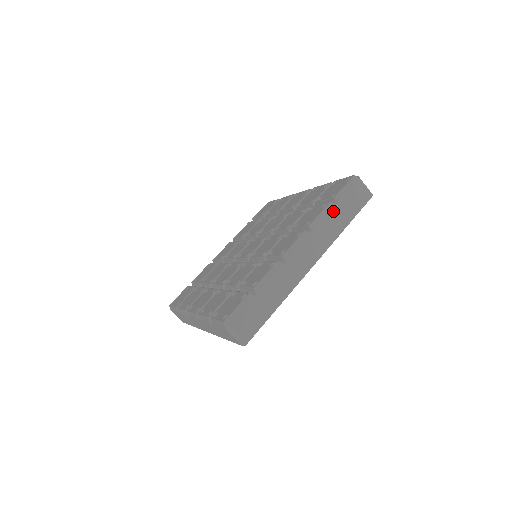
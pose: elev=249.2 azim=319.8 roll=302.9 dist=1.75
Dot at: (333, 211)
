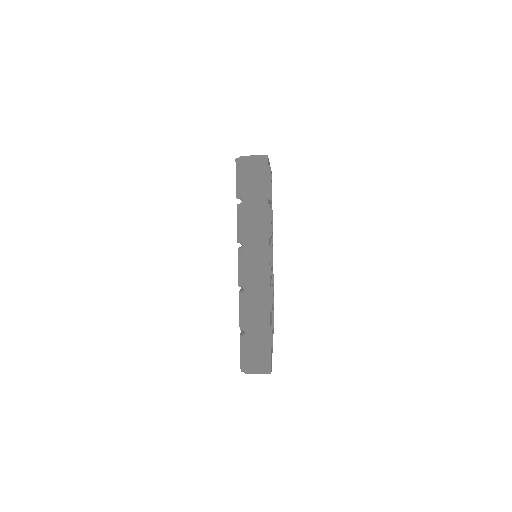
Dot at: occluded
